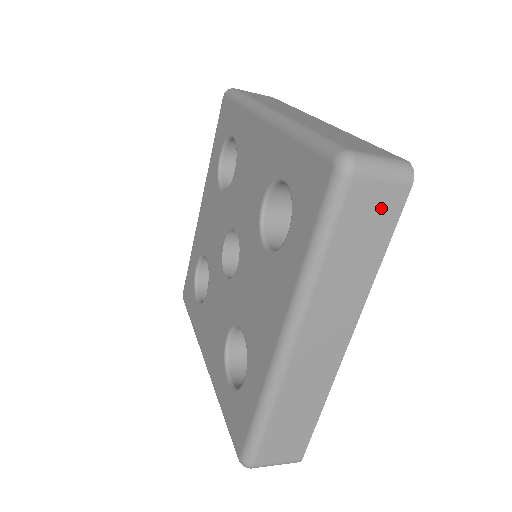
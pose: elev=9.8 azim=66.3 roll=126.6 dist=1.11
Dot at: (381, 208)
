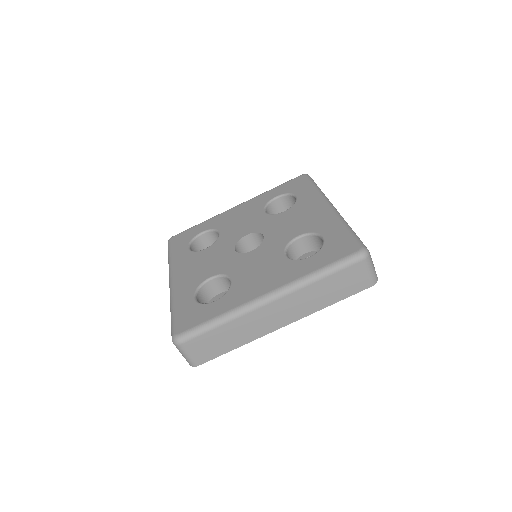
Dot at: occluded
